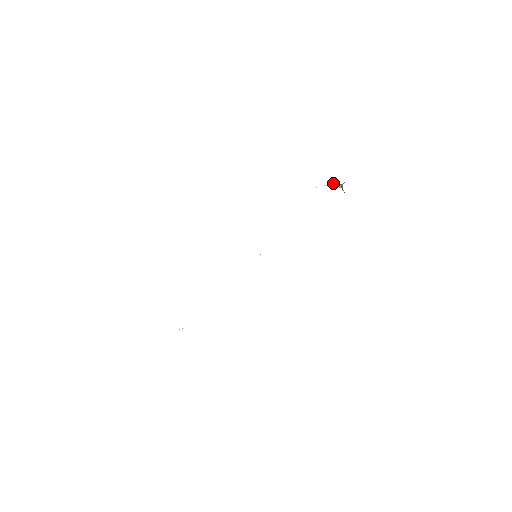
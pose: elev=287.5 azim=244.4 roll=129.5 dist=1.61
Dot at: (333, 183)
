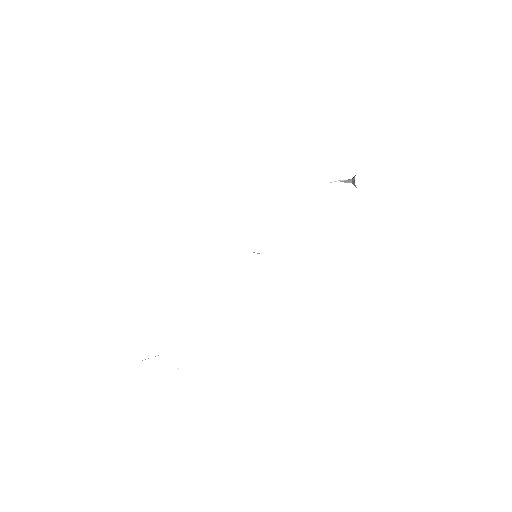
Dot at: occluded
